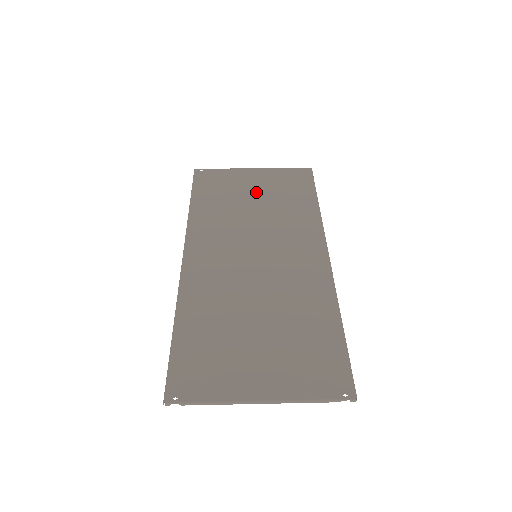
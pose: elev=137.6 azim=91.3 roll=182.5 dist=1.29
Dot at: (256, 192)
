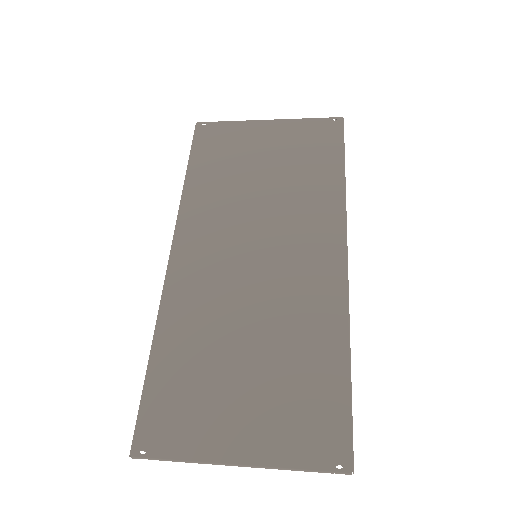
Dot at: (267, 158)
